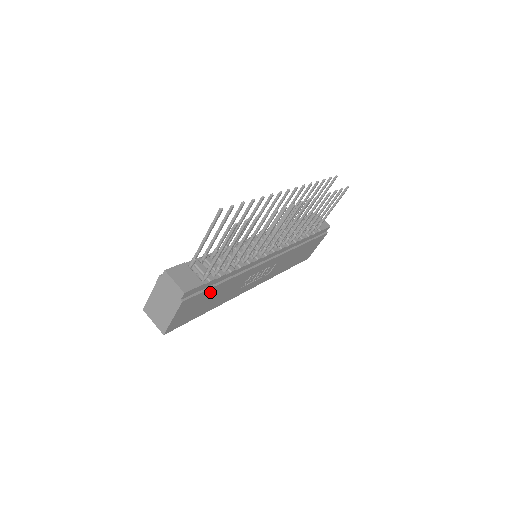
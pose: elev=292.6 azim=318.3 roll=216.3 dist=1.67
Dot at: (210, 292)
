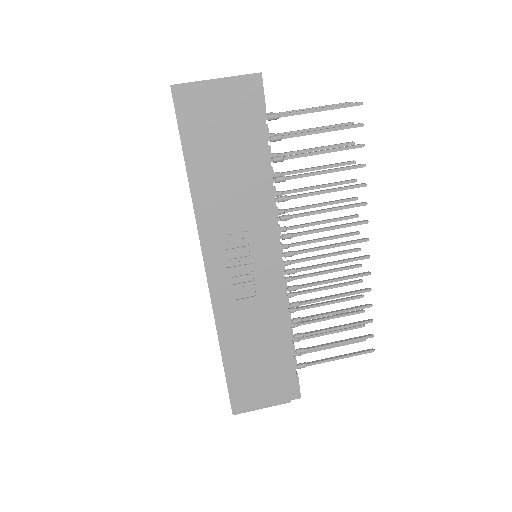
Dot at: (244, 139)
